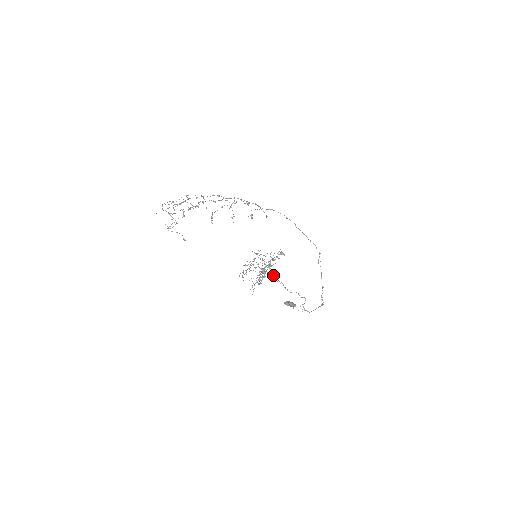
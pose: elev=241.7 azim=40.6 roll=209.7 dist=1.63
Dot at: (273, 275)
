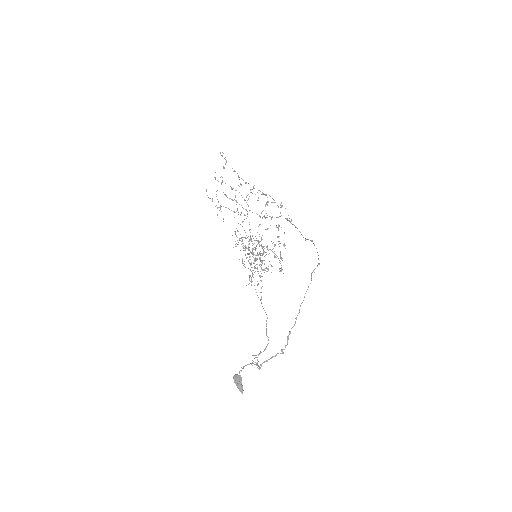
Dot at: occluded
